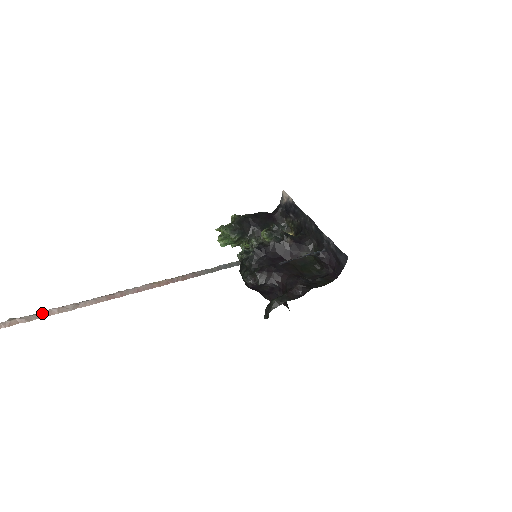
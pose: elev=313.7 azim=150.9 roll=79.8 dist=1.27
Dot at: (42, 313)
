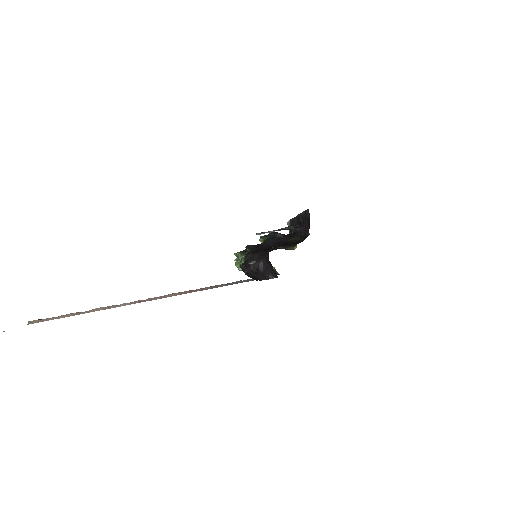
Dot at: (91, 310)
